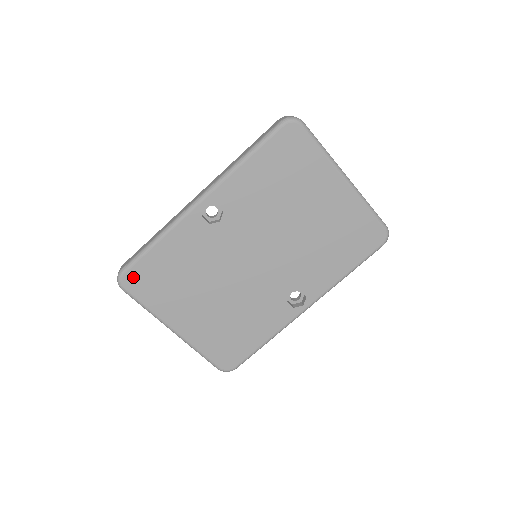
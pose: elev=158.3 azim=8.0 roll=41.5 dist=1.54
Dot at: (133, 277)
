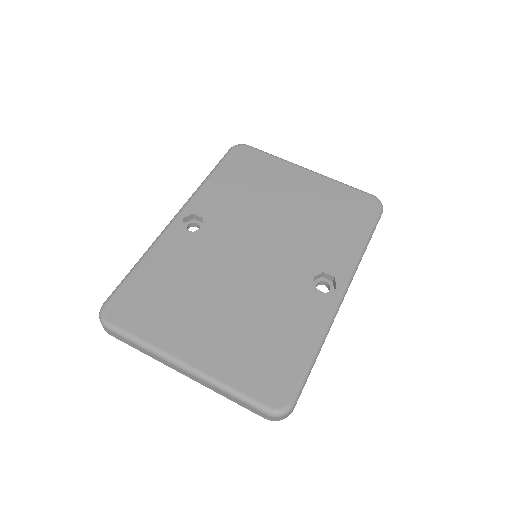
Dot at: (118, 305)
